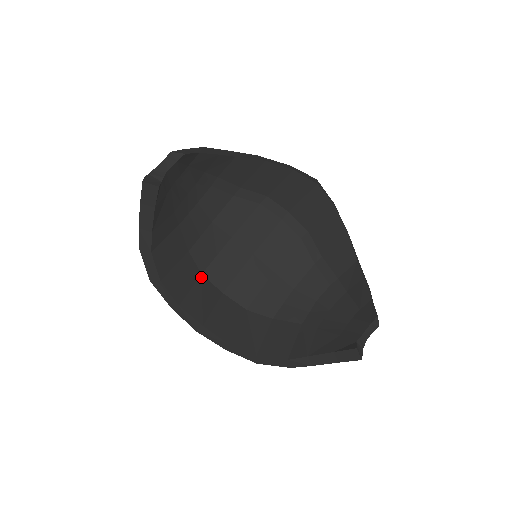
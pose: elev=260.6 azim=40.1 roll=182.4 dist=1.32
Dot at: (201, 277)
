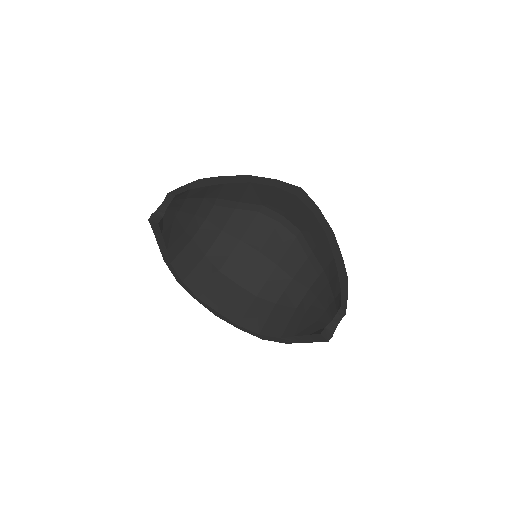
Dot at: (218, 273)
